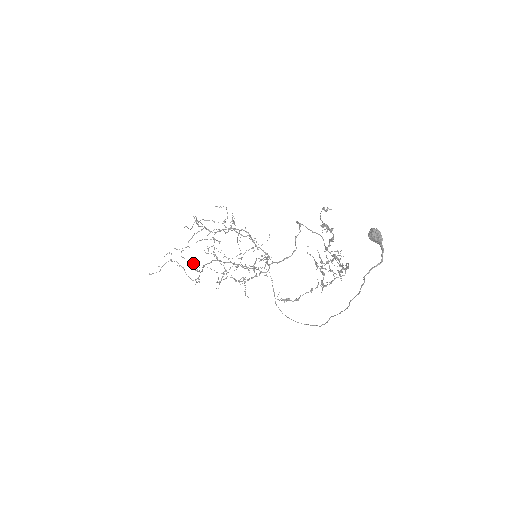
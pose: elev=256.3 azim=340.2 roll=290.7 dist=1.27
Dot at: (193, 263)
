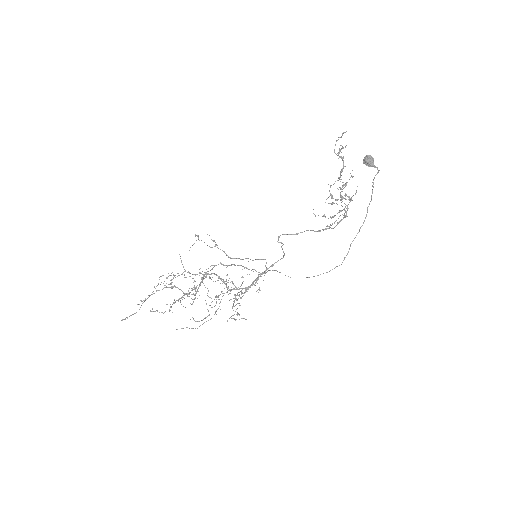
Dot at: occluded
